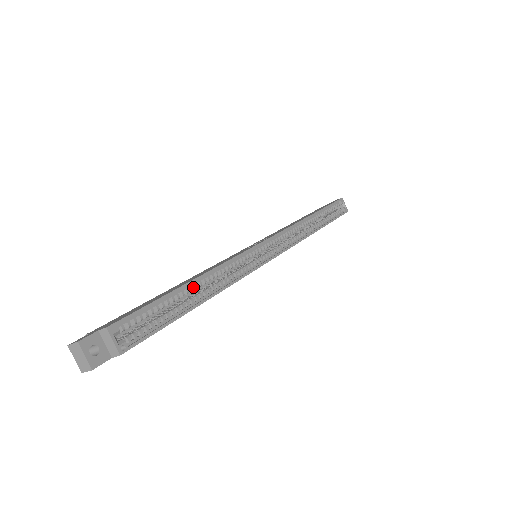
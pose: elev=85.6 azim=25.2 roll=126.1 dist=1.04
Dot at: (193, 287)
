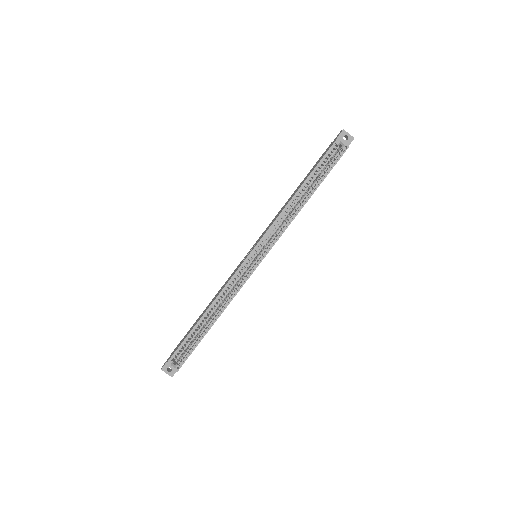
Dot at: (206, 316)
